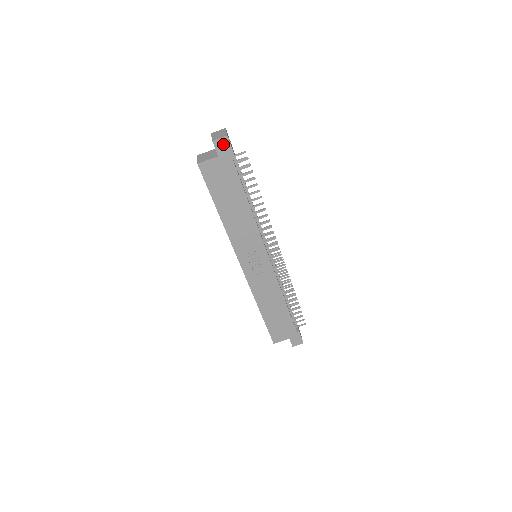
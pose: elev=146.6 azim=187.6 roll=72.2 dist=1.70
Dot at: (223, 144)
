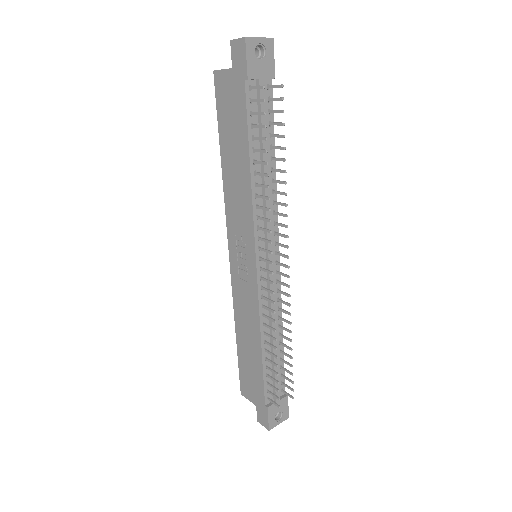
Dot at: (239, 50)
